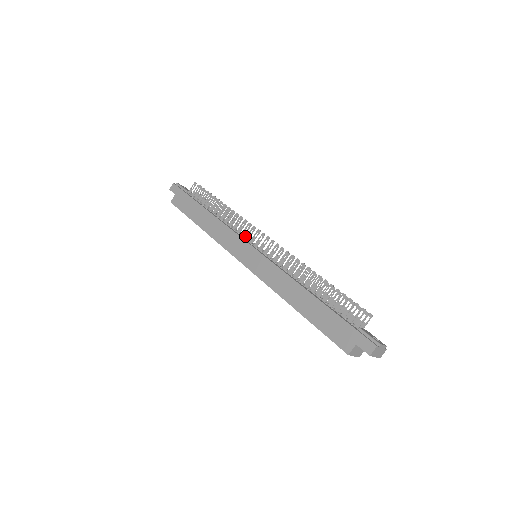
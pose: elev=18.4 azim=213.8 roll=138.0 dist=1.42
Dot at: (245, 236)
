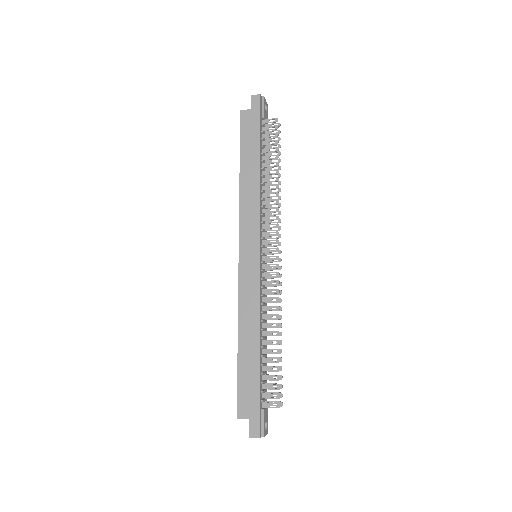
Dot at: occluded
